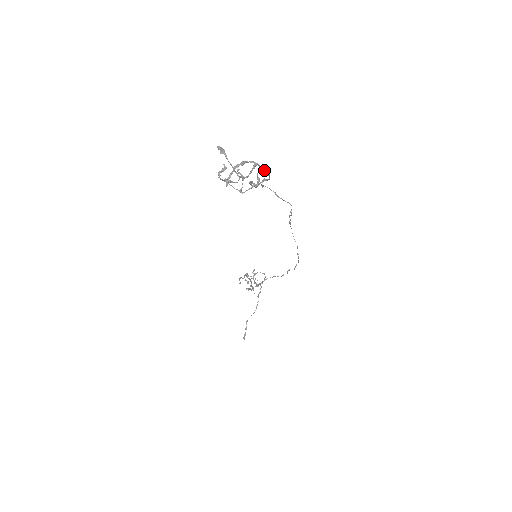
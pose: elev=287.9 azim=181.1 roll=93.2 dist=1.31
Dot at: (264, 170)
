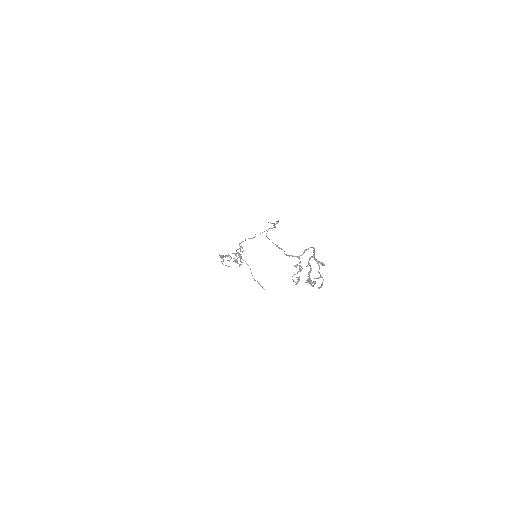
Dot at: occluded
